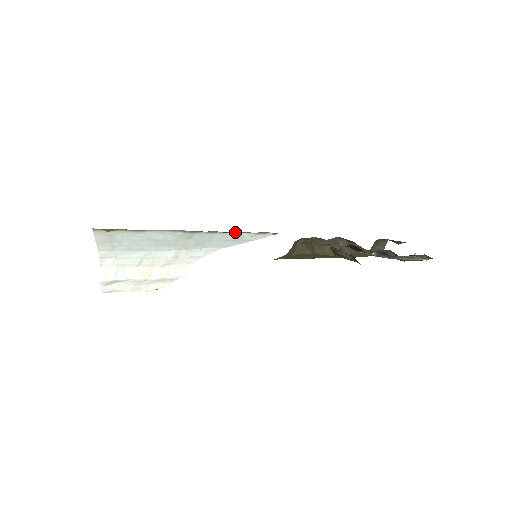
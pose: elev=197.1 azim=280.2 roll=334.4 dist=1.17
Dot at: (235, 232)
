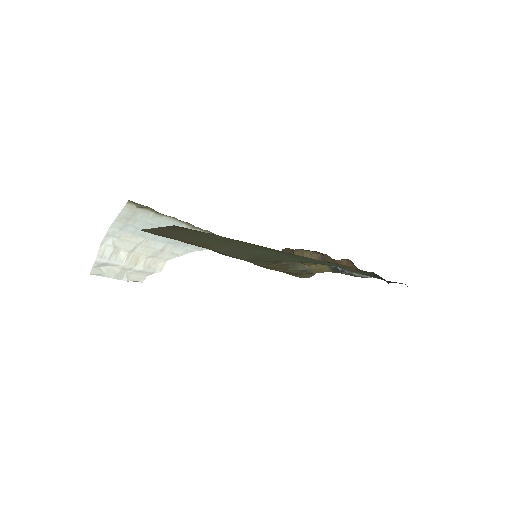
Dot at: occluded
